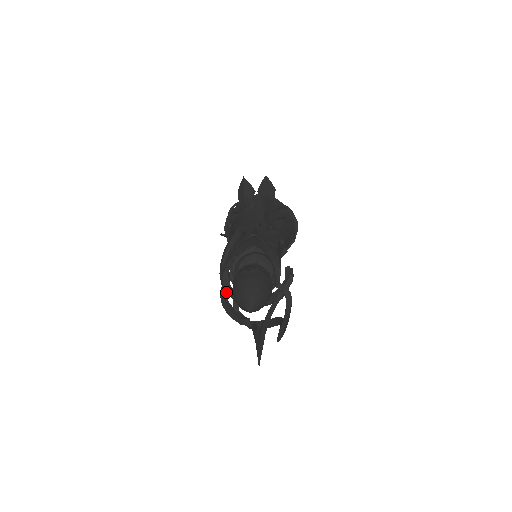
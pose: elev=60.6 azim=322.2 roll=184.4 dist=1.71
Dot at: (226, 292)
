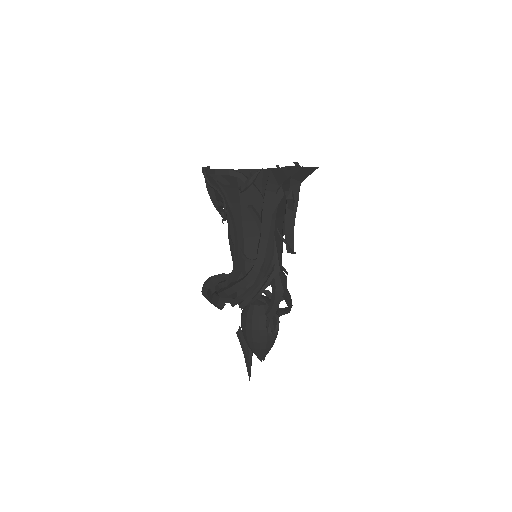
Dot at: occluded
